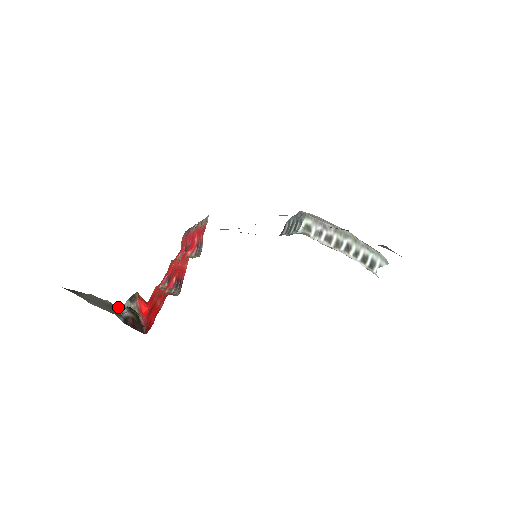
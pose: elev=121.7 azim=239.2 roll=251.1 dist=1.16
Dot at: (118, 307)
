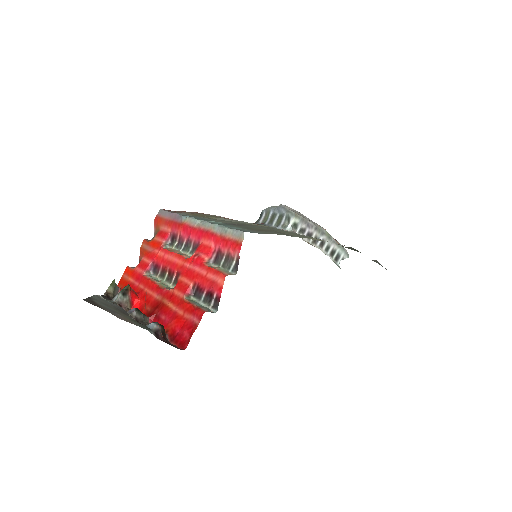
Dot at: occluded
